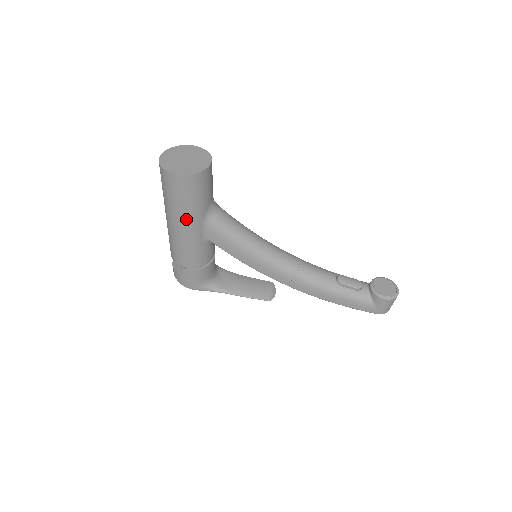
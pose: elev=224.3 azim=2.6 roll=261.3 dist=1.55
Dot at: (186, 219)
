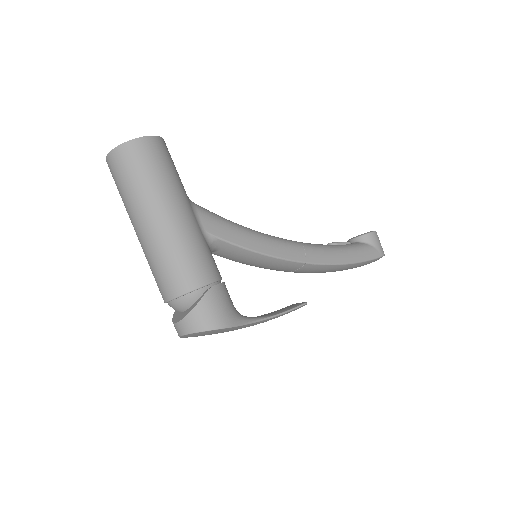
Dot at: (176, 198)
